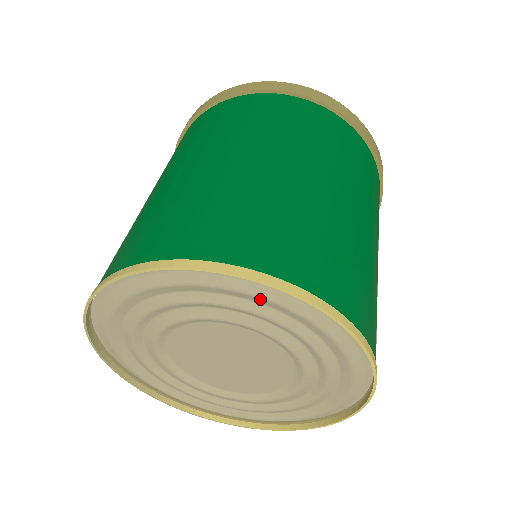
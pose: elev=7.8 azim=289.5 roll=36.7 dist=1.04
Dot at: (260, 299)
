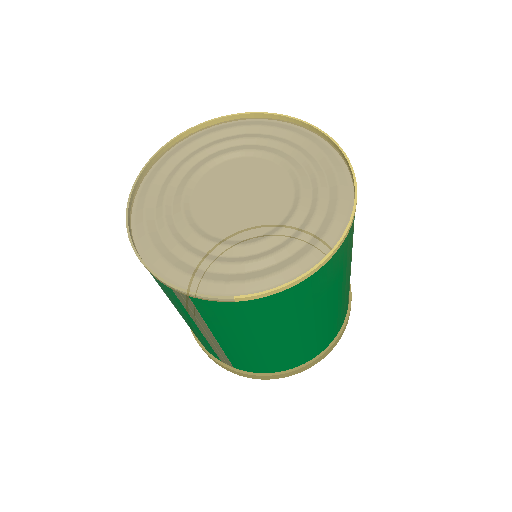
Dot at: (281, 130)
